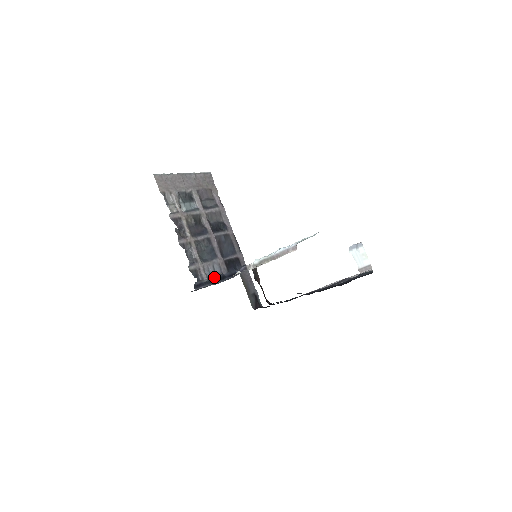
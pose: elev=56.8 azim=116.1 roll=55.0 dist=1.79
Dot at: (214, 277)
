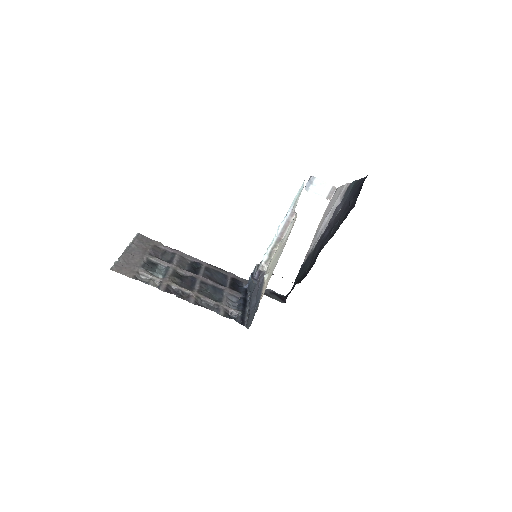
Dot at: (240, 306)
